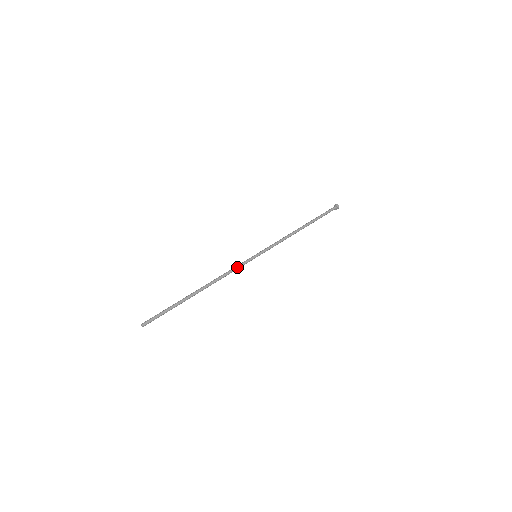
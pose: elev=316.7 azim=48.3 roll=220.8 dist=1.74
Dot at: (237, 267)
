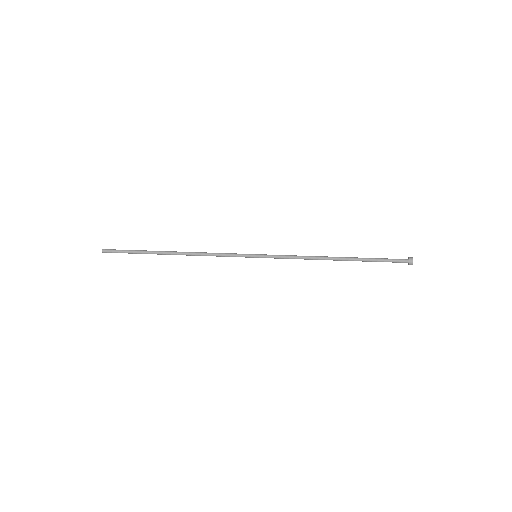
Dot at: (226, 253)
